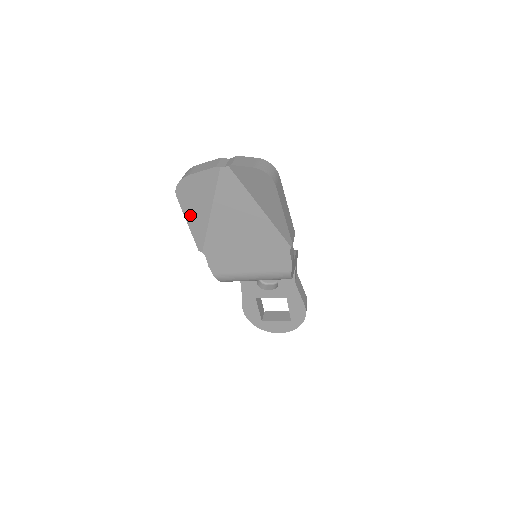
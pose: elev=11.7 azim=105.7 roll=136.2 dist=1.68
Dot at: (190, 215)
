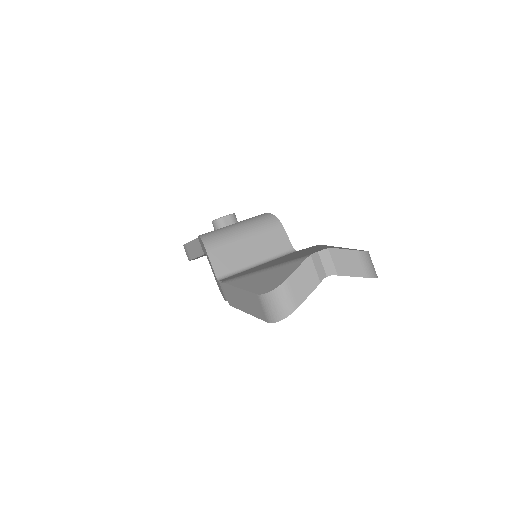
Dot at: occluded
